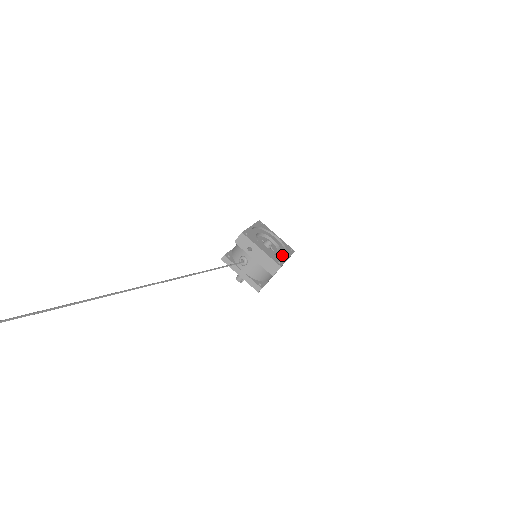
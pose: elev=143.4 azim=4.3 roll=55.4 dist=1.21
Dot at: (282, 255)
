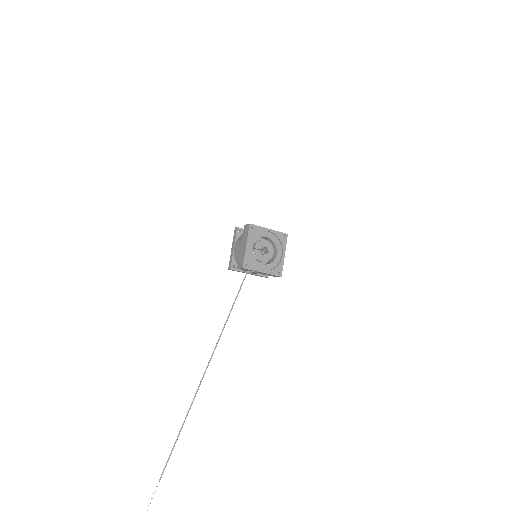
Dot at: (279, 253)
